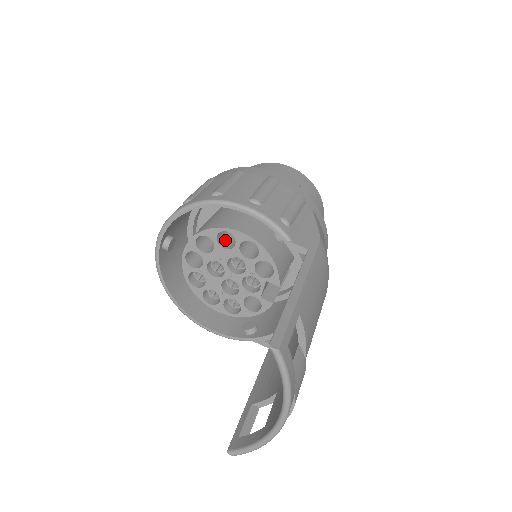
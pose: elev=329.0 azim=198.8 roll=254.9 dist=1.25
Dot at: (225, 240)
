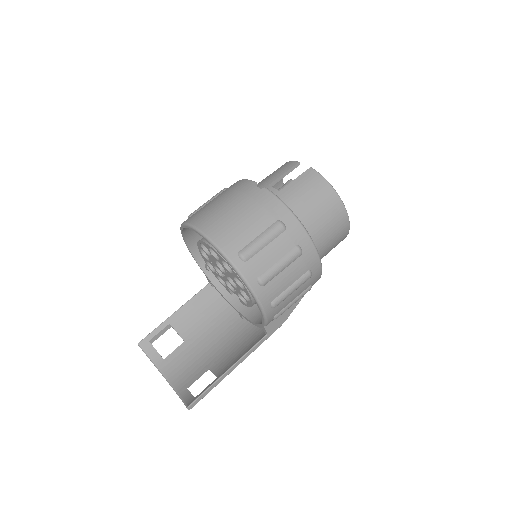
Dot at: occluded
